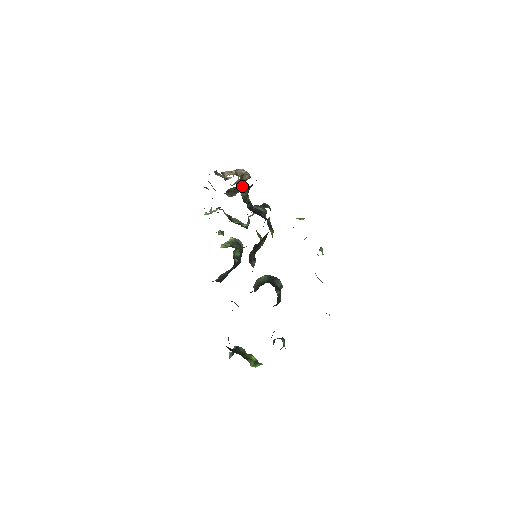
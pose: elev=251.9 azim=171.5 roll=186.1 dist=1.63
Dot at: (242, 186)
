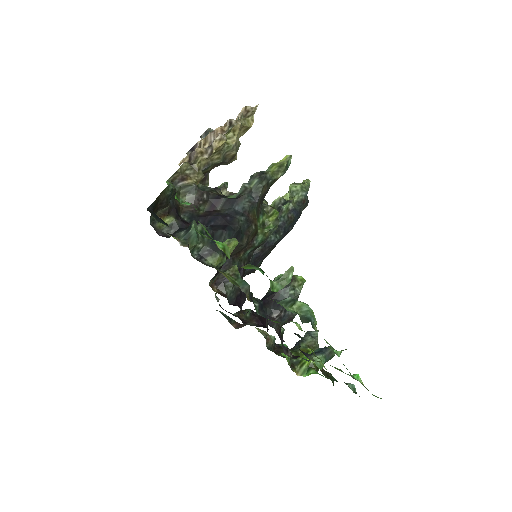
Dot at: (183, 187)
